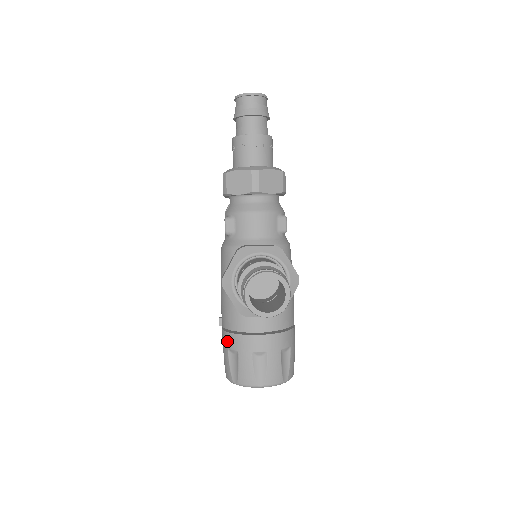
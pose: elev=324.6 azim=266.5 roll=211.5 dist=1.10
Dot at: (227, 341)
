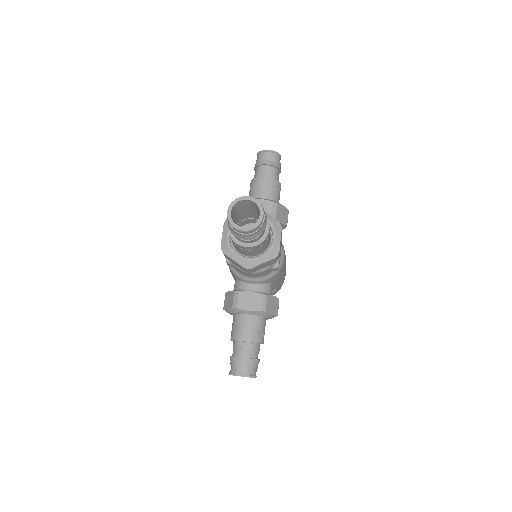
Dot at: occluded
